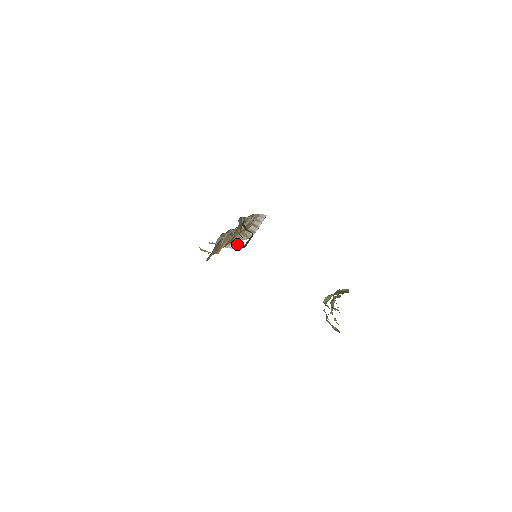
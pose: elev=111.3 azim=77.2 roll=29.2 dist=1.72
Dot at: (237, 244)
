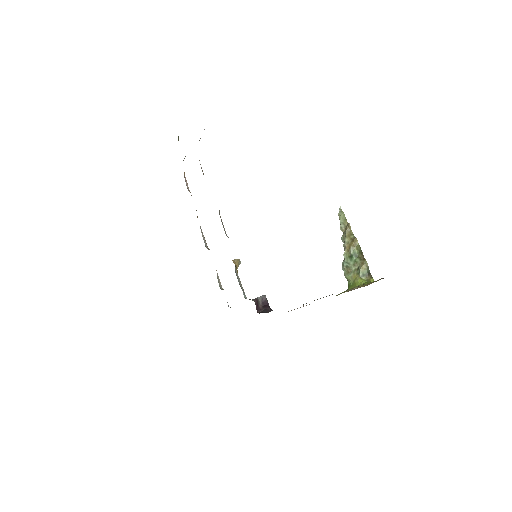
Dot at: occluded
